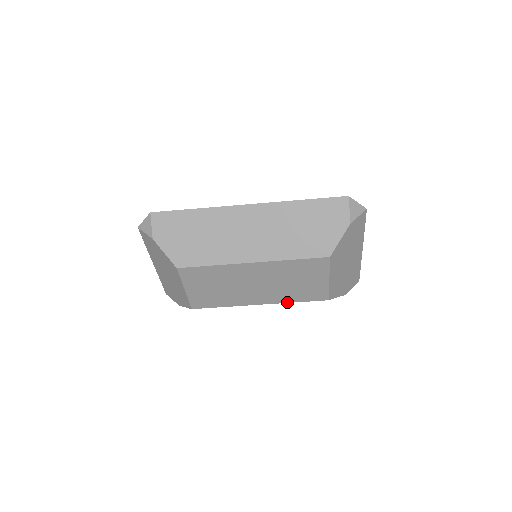
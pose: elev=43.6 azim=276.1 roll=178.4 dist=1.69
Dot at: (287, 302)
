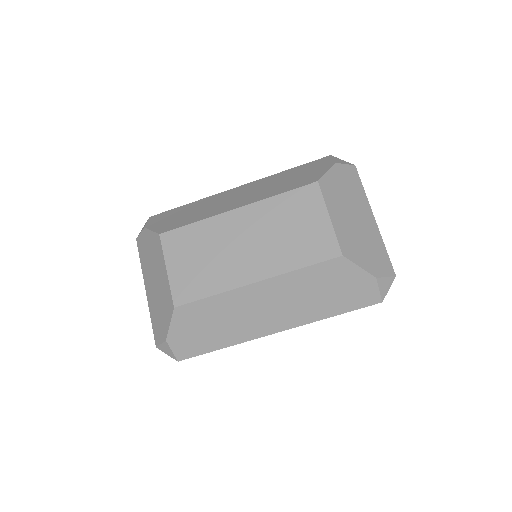
Dot at: (290, 271)
